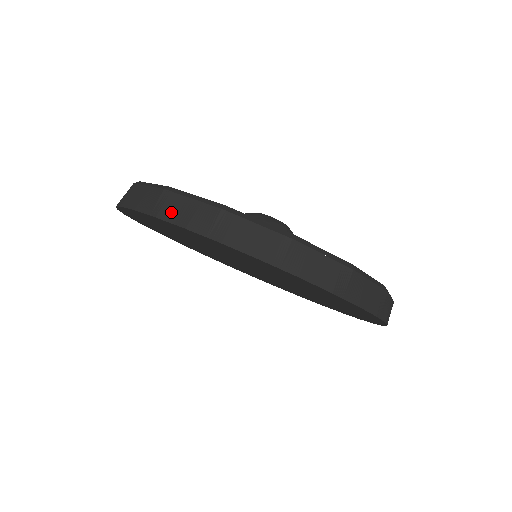
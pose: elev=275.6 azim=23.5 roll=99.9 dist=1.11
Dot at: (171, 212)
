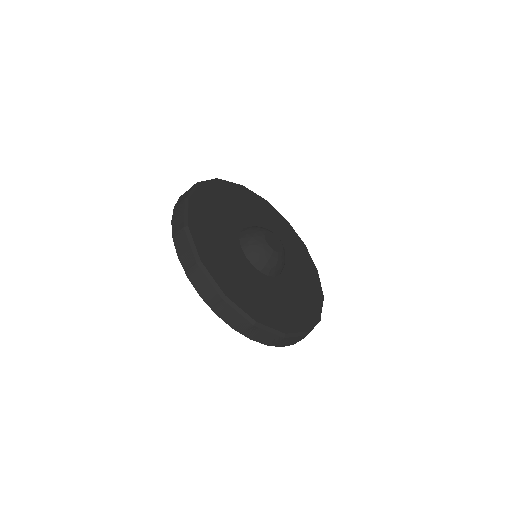
Dot at: (196, 281)
